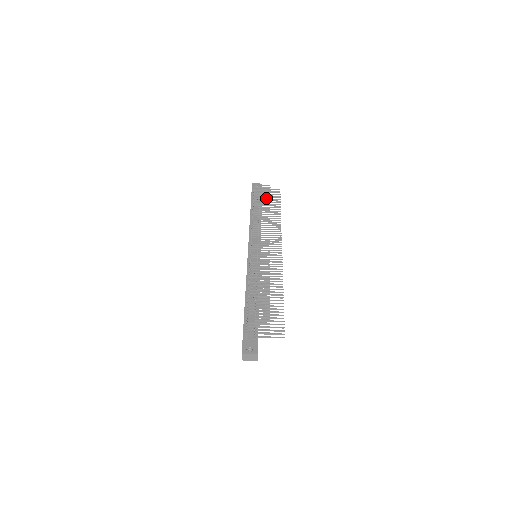
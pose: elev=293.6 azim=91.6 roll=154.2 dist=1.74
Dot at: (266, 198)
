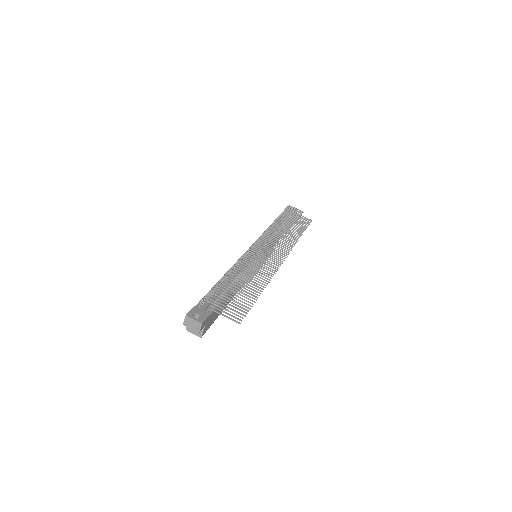
Dot at: (294, 218)
